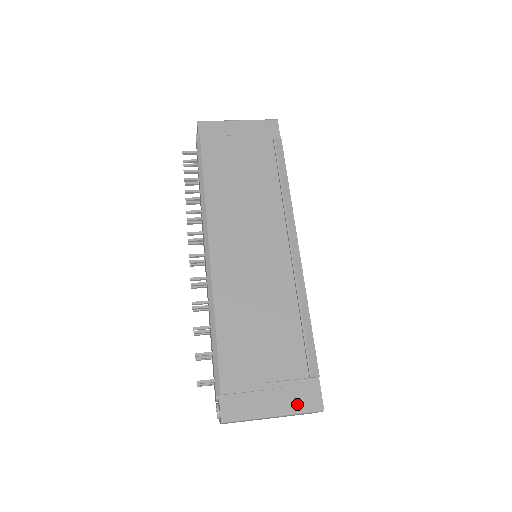
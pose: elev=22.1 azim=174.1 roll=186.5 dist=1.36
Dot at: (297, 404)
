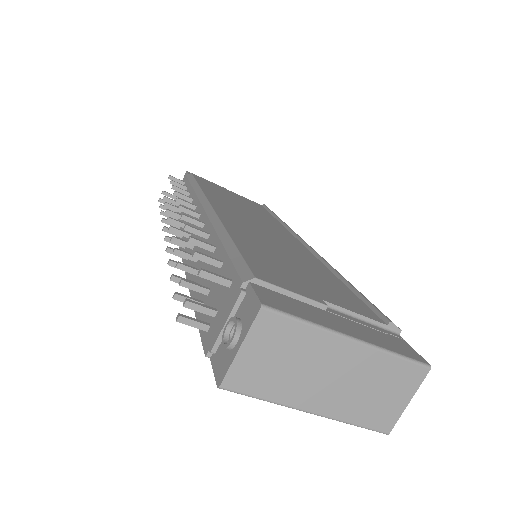
Dot at: (384, 343)
